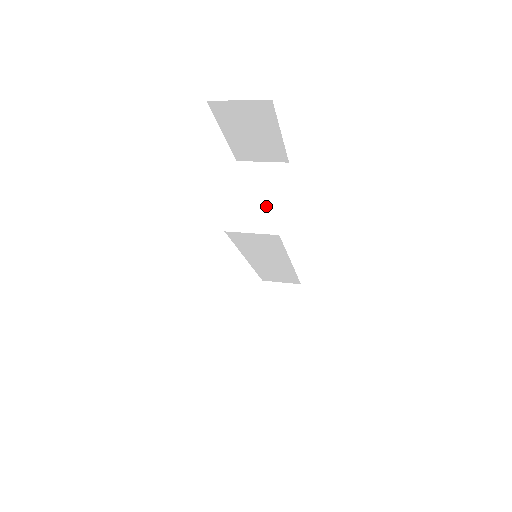
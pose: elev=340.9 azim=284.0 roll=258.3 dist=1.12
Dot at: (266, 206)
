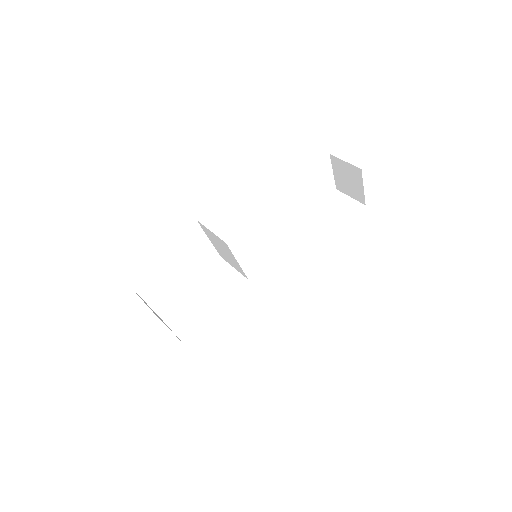
Dot at: (231, 260)
